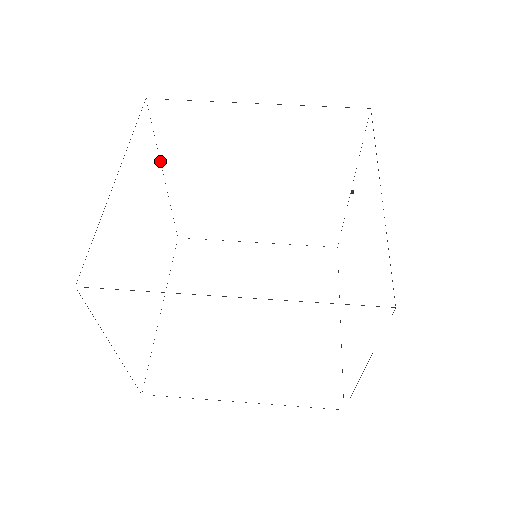
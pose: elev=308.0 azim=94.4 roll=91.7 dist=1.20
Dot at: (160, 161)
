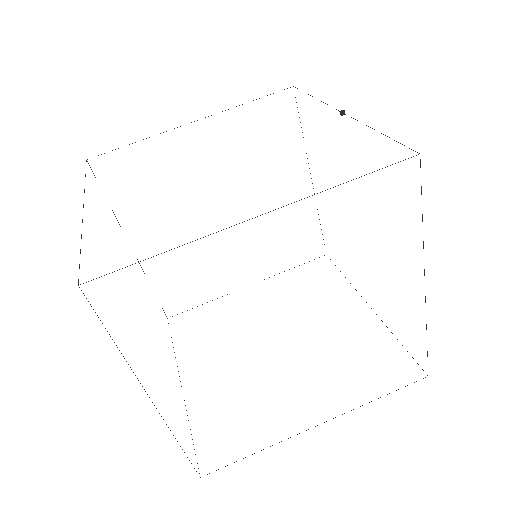
Dot at: occluded
